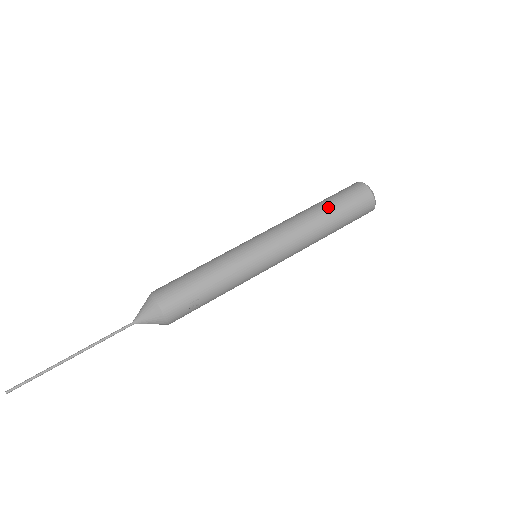
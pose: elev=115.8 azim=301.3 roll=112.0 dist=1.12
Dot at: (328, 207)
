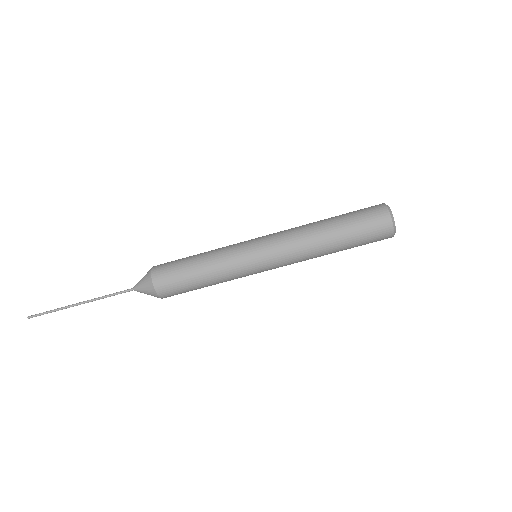
Dot at: (344, 248)
